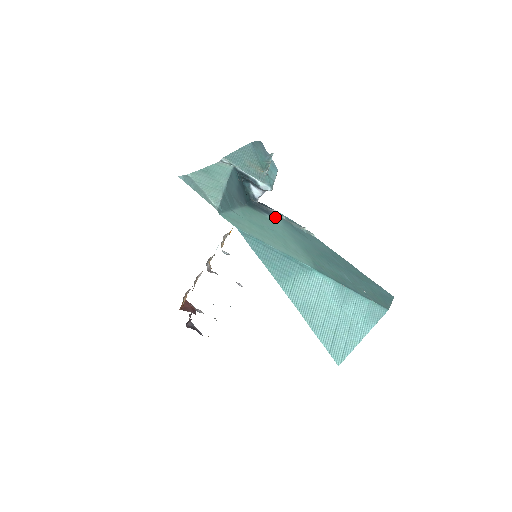
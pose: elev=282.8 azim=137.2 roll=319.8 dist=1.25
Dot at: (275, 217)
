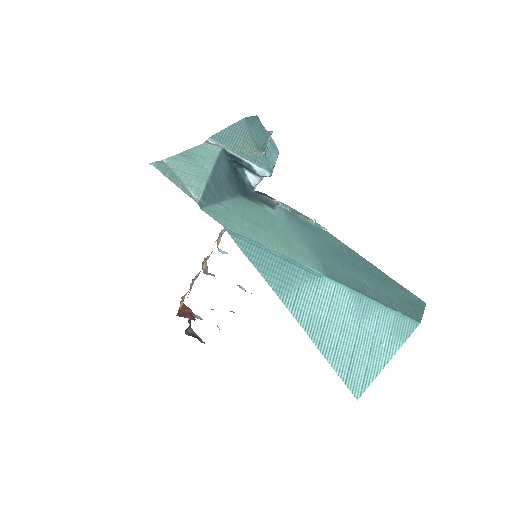
Dot at: (276, 209)
